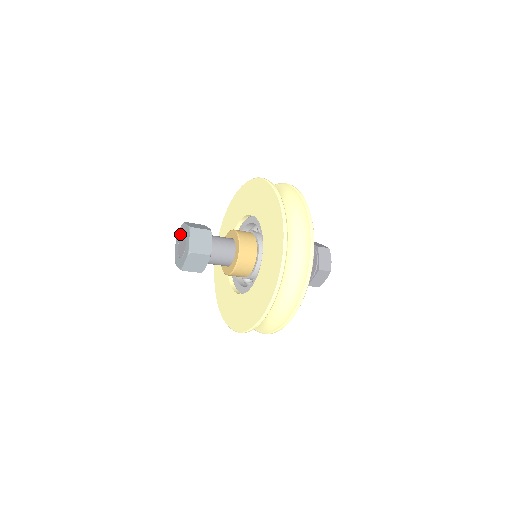
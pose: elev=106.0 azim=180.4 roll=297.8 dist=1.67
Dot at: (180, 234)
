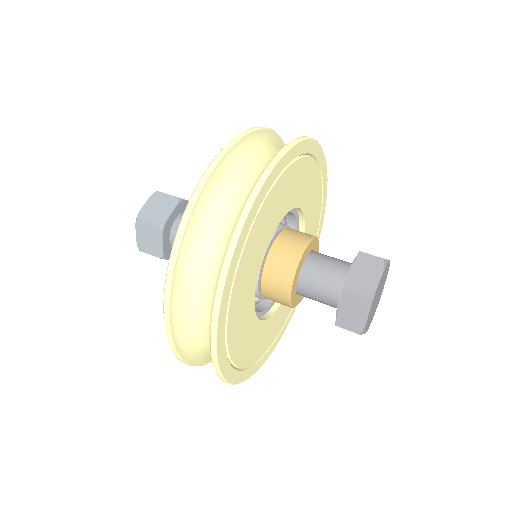
Dot at: occluded
